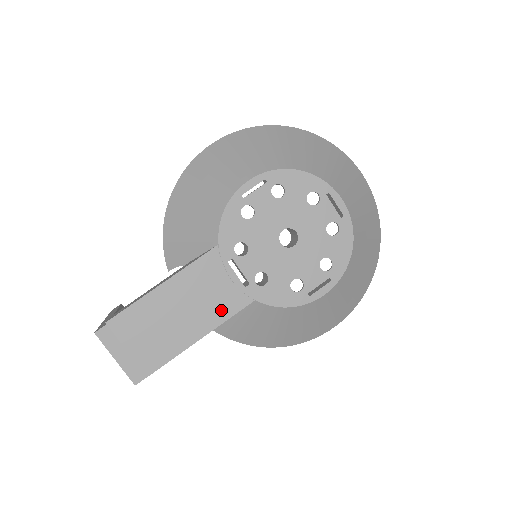
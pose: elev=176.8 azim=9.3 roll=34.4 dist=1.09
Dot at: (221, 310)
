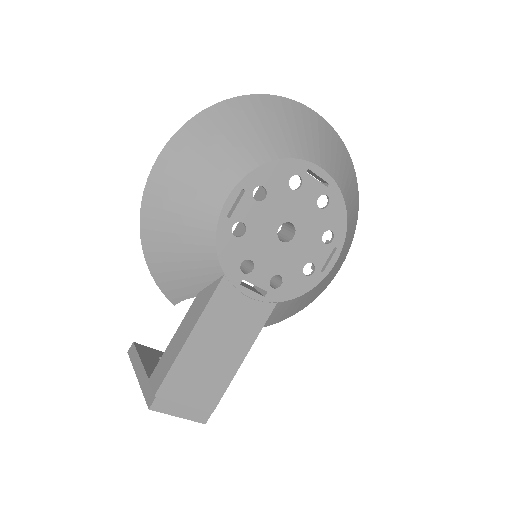
Dot at: (251, 327)
